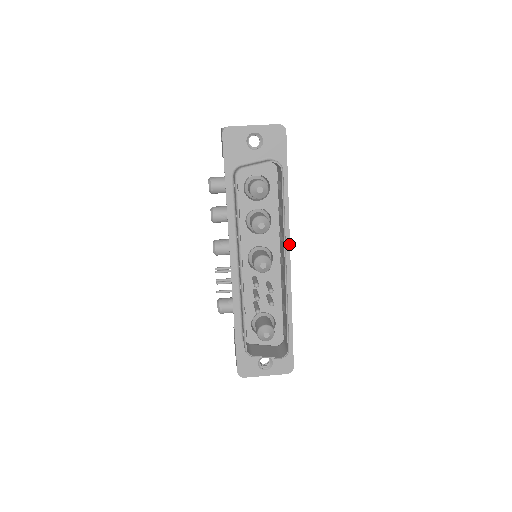
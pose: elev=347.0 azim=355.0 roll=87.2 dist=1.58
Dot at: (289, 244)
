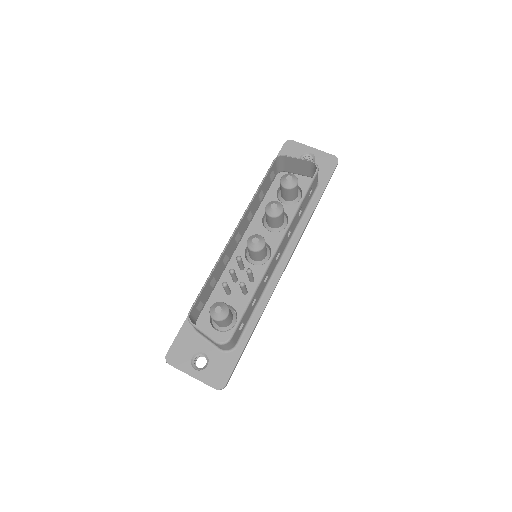
Dot at: (292, 253)
